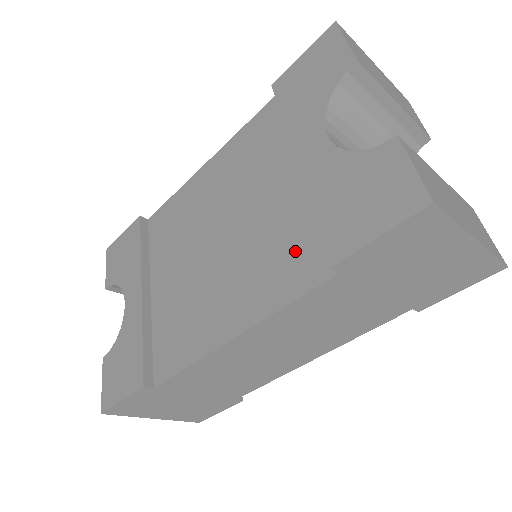
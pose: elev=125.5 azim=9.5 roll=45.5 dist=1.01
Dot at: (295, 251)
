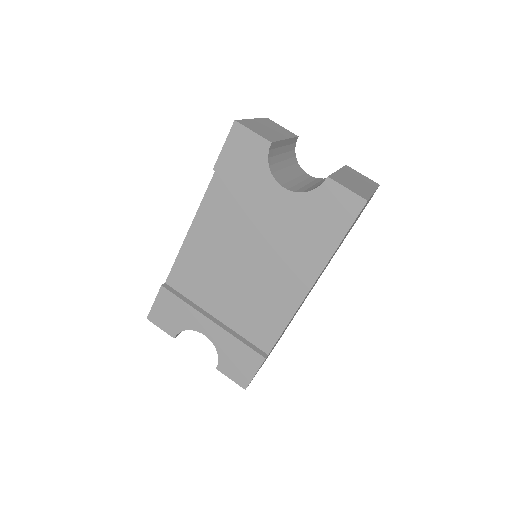
Dot at: (305, 248)
